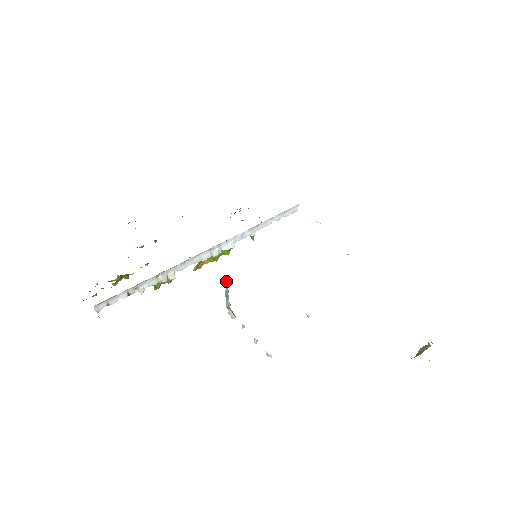
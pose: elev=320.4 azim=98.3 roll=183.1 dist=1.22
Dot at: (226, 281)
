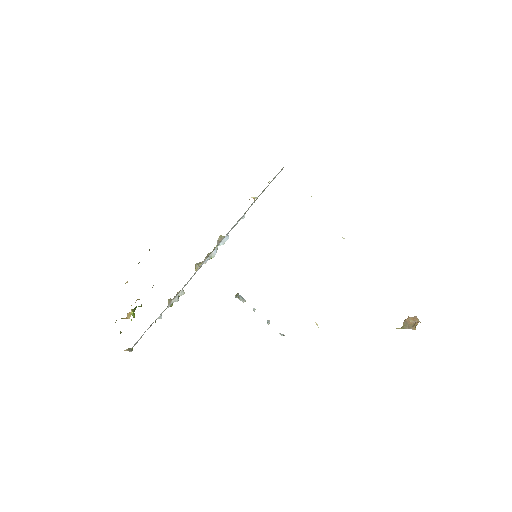
Dot at: (236, 295)
